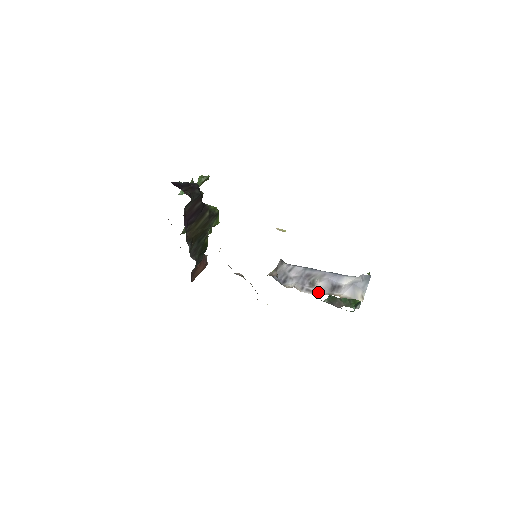
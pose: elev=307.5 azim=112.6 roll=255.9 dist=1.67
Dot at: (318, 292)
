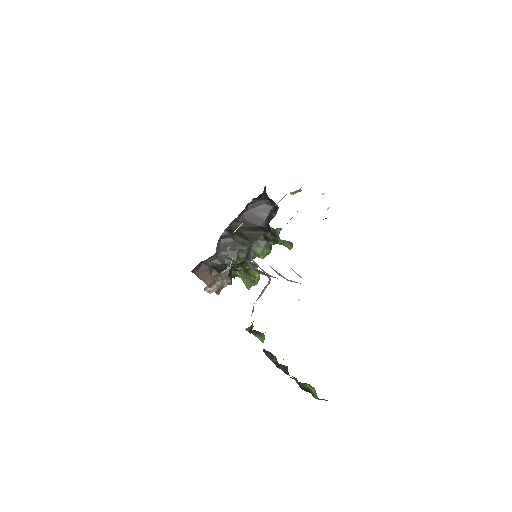
Dot at: occluded
